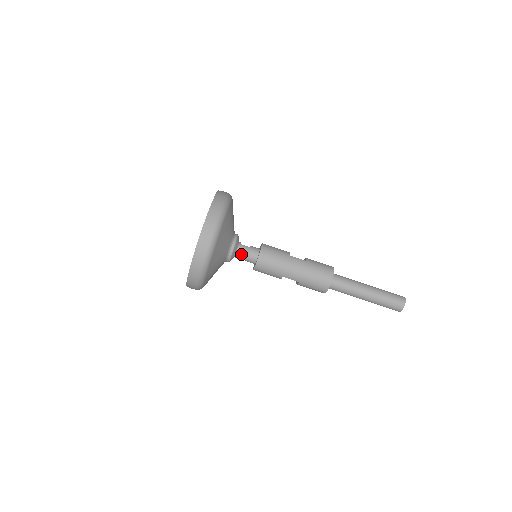
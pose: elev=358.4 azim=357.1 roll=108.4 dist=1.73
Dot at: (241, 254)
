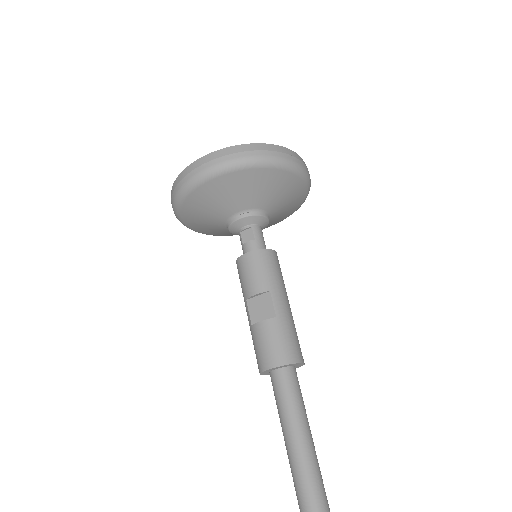
Dot at: (259, 231)
